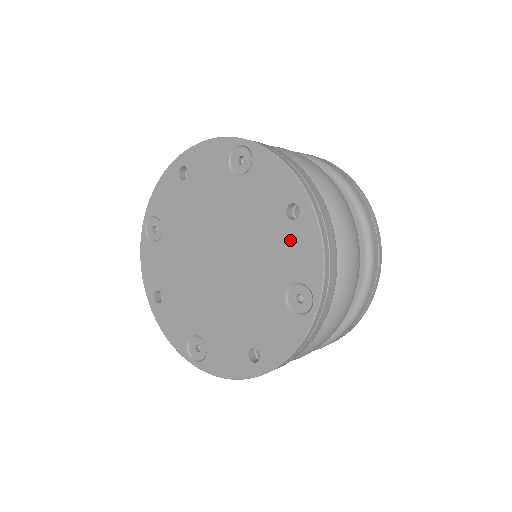
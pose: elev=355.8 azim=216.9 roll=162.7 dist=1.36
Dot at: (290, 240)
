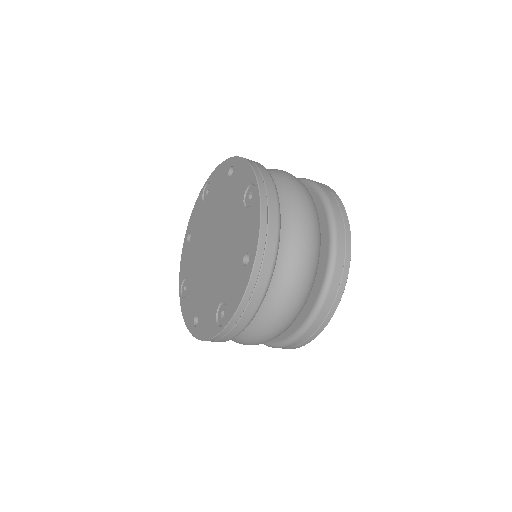
Dot at: (237, 275)
